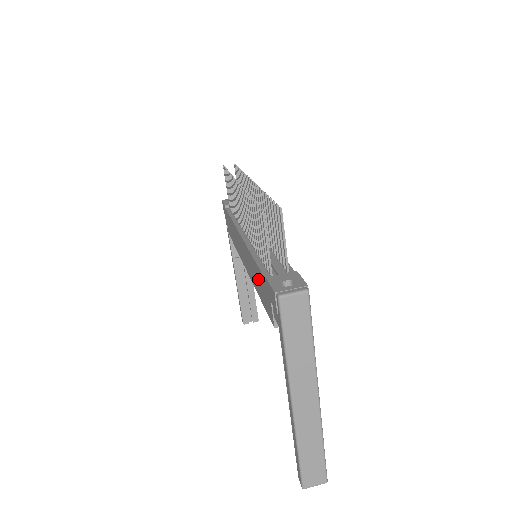
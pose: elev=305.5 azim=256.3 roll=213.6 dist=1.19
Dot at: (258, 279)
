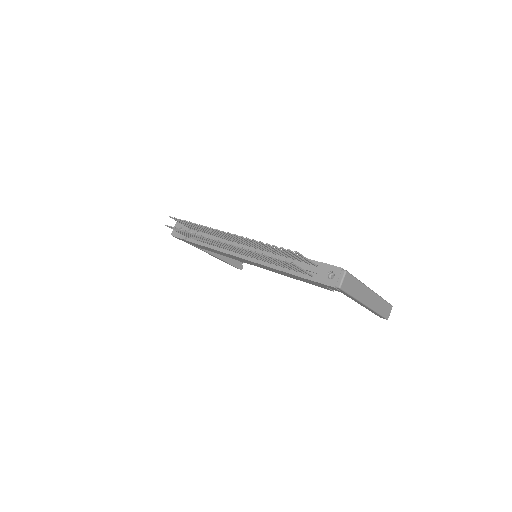
Dot at: (295, 277)
